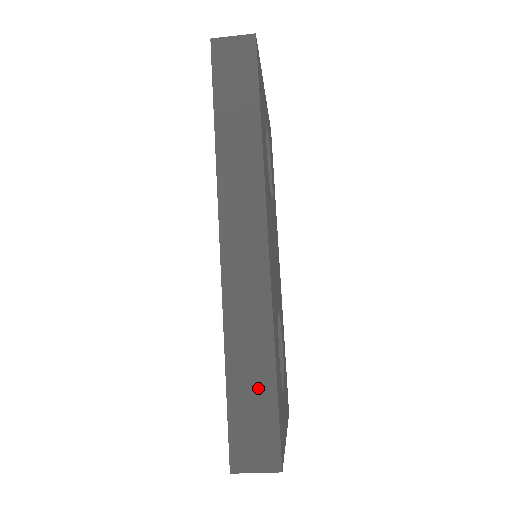
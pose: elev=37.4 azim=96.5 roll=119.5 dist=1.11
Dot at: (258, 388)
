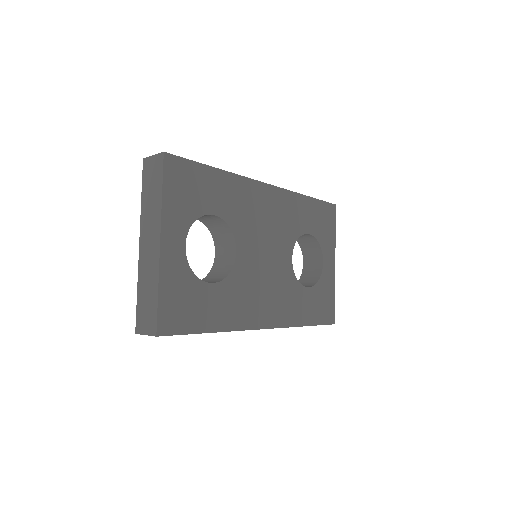
Dot at: occluded
